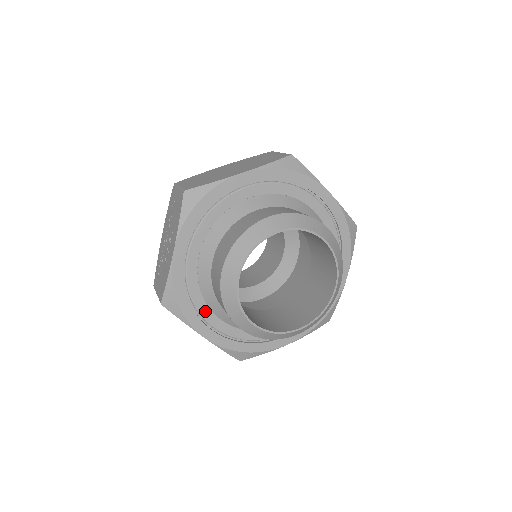
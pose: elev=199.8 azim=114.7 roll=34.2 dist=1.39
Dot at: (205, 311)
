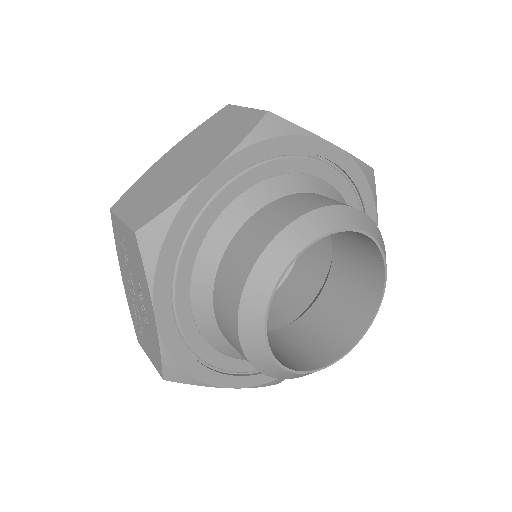
Dot at: (223, 361)
